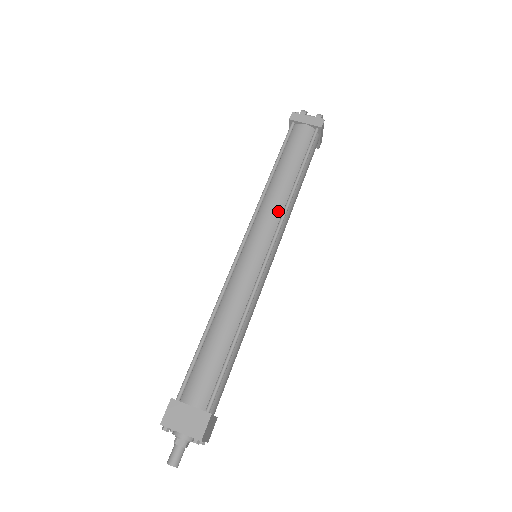
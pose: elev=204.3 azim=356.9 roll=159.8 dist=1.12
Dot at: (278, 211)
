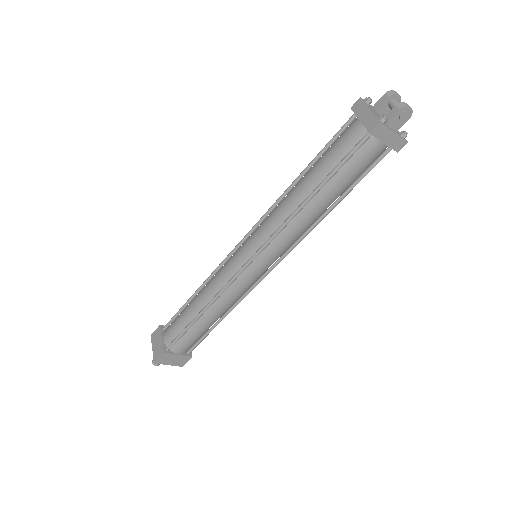
Dot at: (276, 224)
